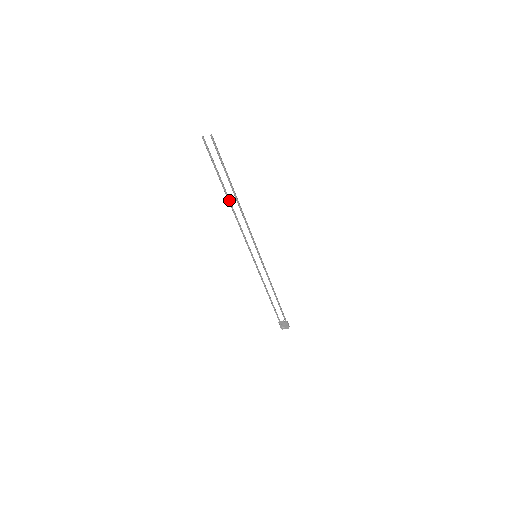
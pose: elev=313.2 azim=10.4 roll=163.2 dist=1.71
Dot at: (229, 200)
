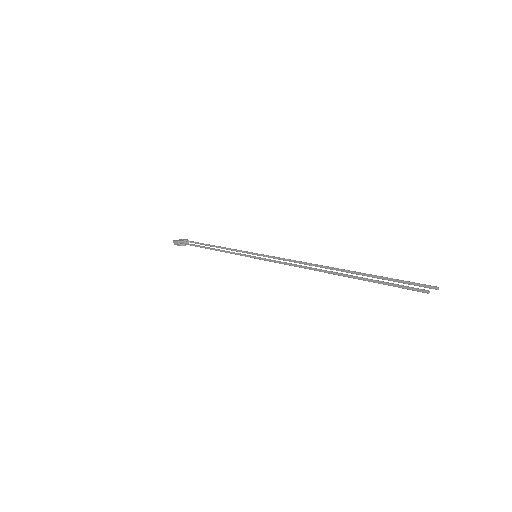
Dot at: (326, 272)
